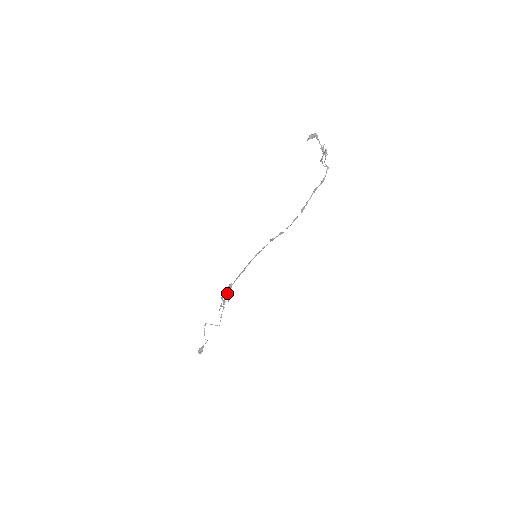
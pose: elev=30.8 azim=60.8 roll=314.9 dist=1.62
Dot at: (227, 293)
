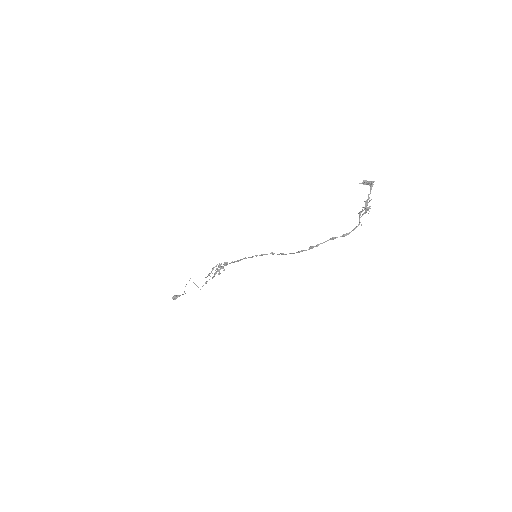
Dot at: (220, 268)
